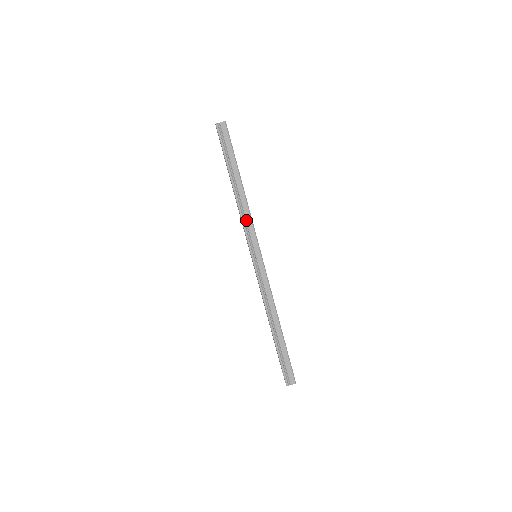
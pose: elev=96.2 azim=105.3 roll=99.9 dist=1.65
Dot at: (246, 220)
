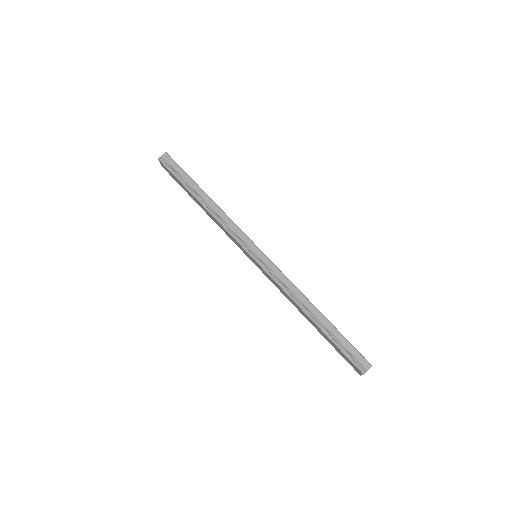
Dot at: (228, 225)
